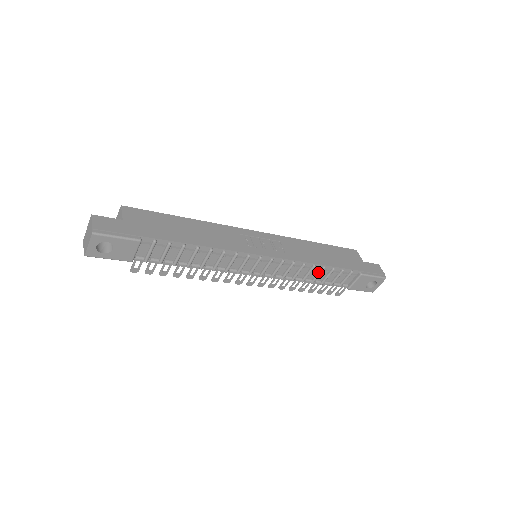
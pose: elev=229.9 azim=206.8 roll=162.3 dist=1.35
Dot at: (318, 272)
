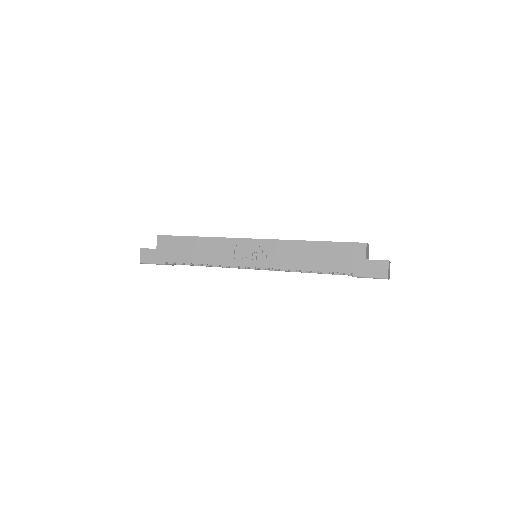
Dot at: occluded
